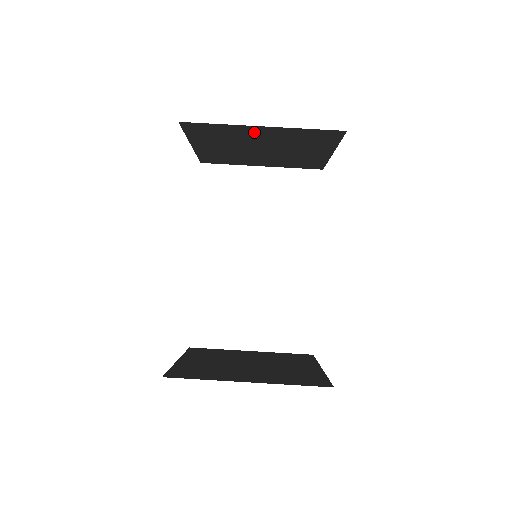
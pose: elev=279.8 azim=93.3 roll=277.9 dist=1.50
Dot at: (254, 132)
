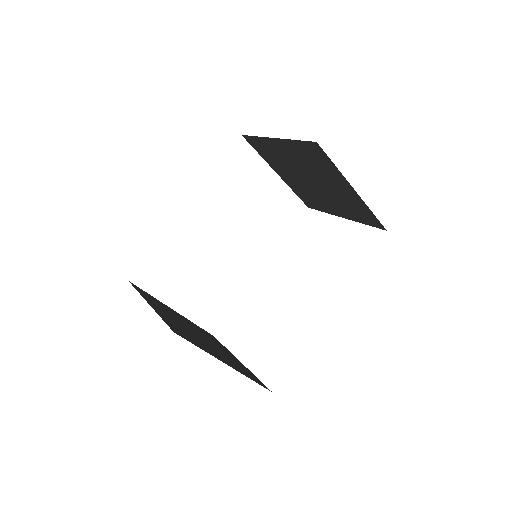
Dot at: (340, 183)
